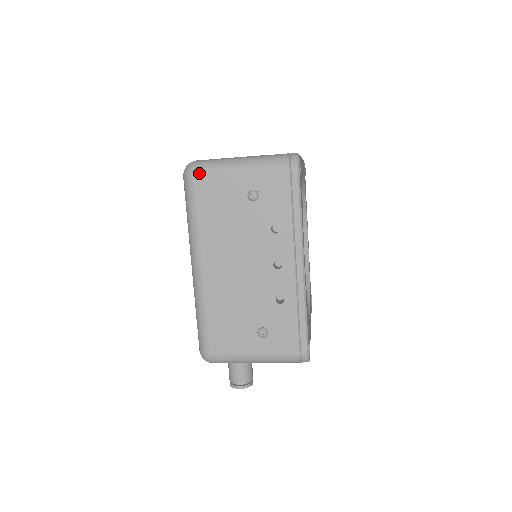
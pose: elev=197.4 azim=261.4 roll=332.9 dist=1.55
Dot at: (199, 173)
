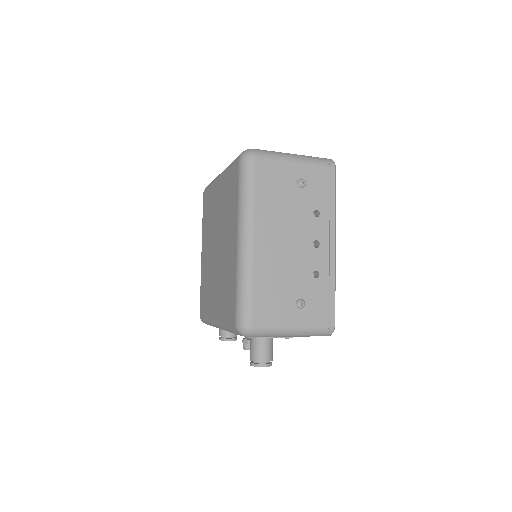
Dot at: (260, 157)
